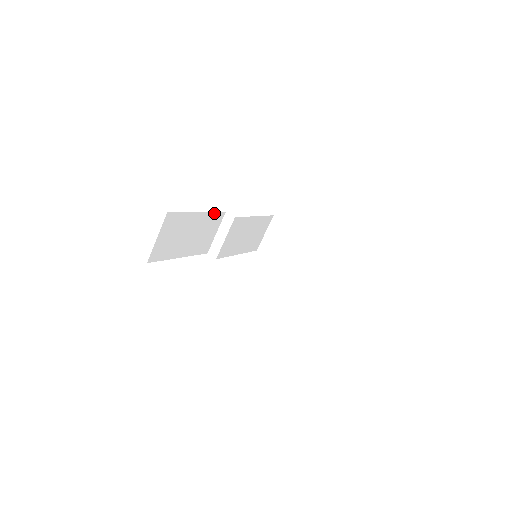
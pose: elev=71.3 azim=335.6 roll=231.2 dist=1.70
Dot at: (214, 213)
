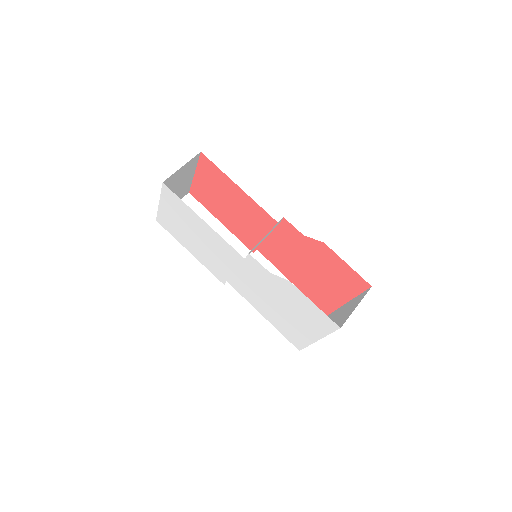
Dot at: (239, 242)
